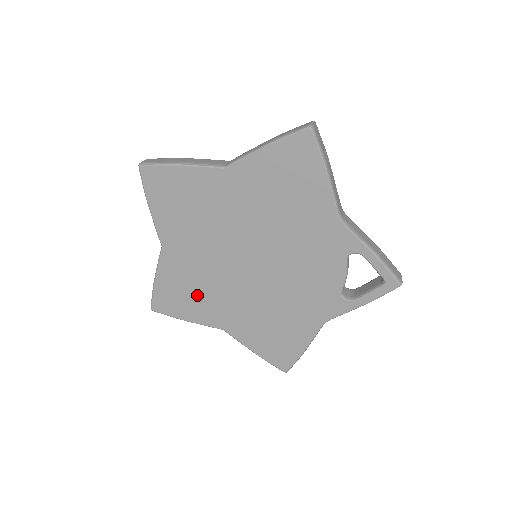
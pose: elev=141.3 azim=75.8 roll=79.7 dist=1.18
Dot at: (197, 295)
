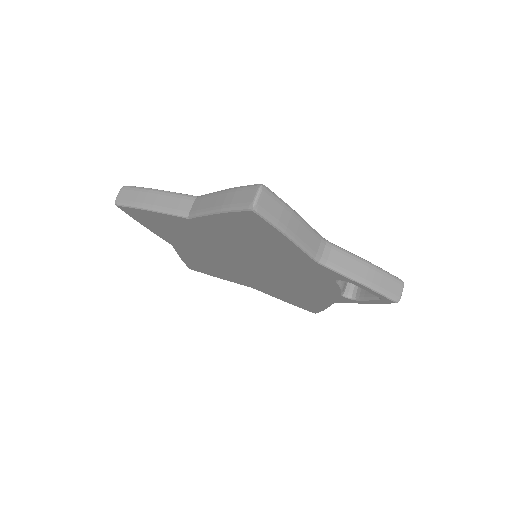
Dot at: (219, 270)
